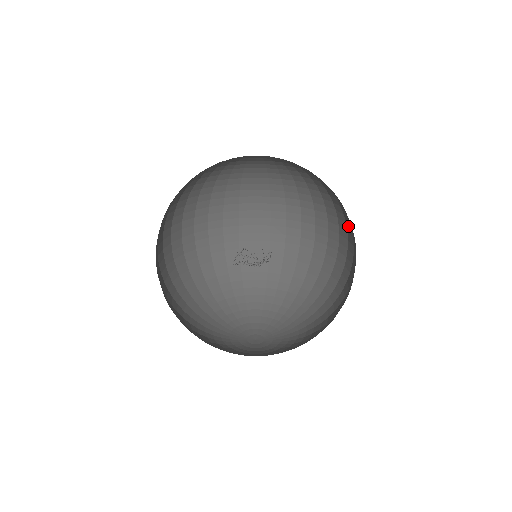
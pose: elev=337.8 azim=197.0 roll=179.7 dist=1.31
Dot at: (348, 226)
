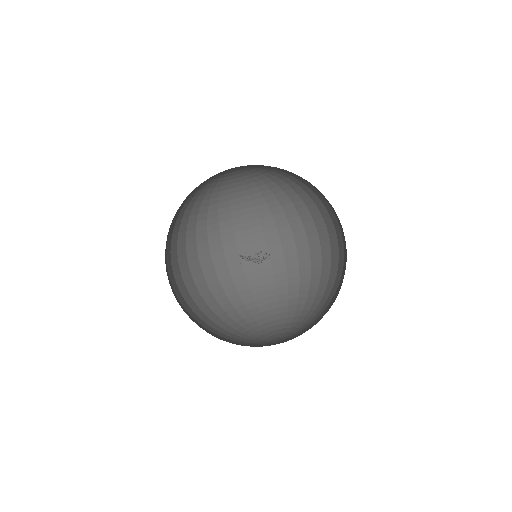
Dot at: (279, 221)
